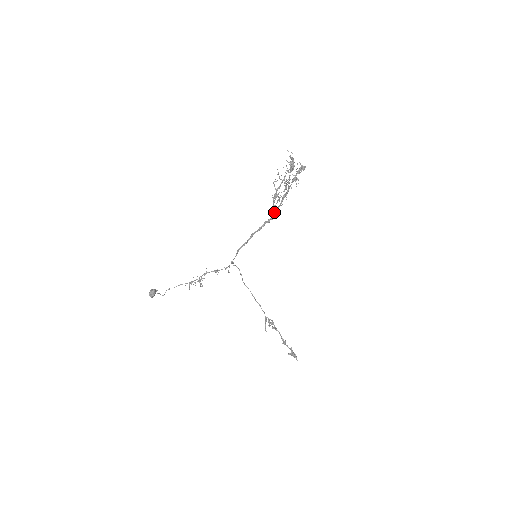
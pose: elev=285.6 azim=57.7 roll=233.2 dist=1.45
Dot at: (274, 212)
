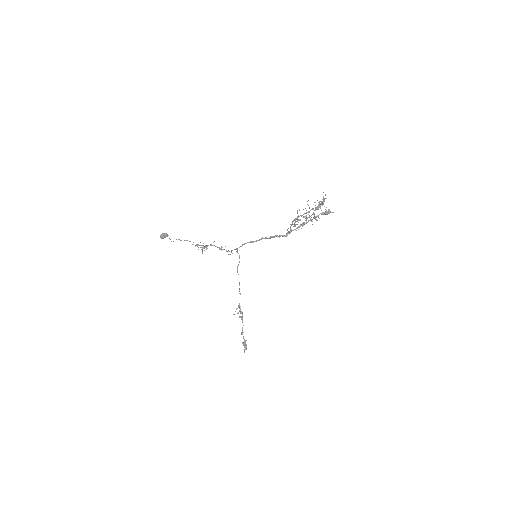
Dot at: (288, 232)
